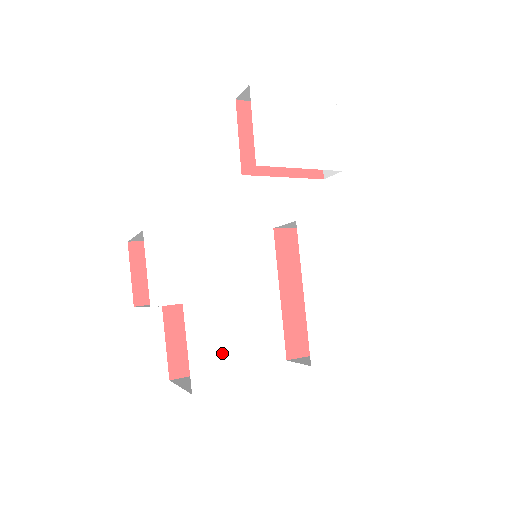
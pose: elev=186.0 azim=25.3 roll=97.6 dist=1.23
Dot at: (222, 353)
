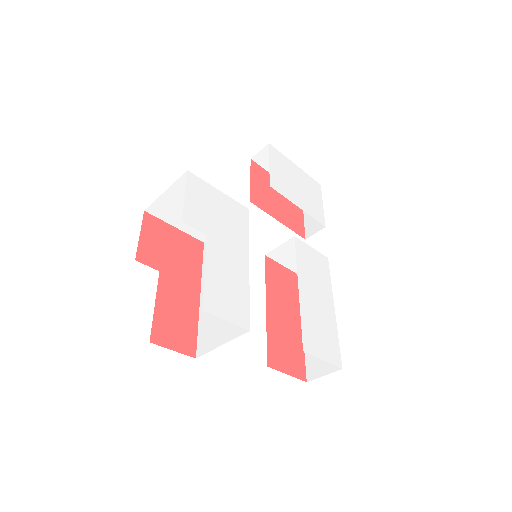
Dot at: (232, 292)
